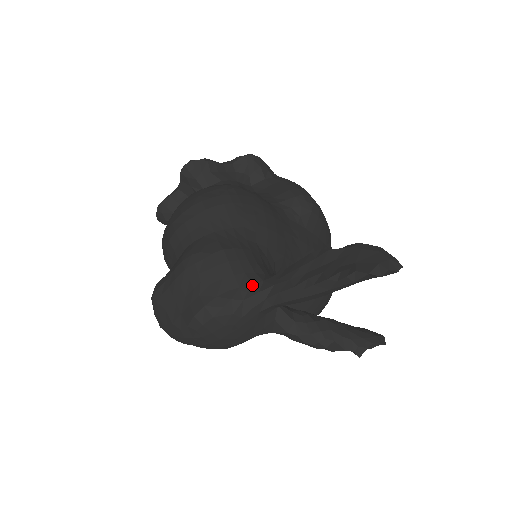
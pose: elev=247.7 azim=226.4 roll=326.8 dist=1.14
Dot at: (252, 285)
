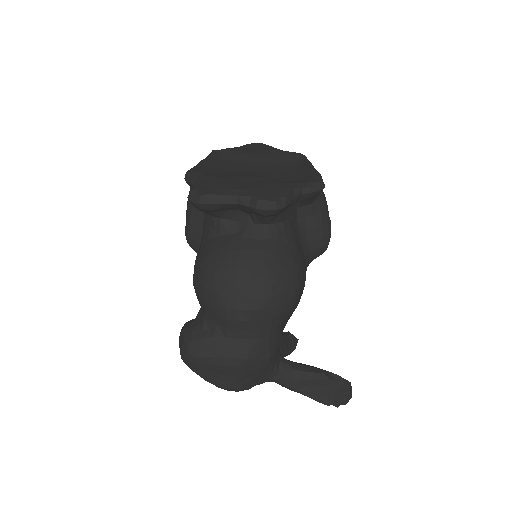
Dot at: (271, 375)
